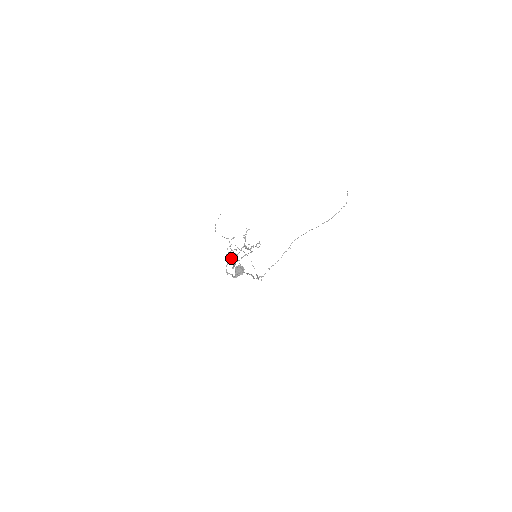
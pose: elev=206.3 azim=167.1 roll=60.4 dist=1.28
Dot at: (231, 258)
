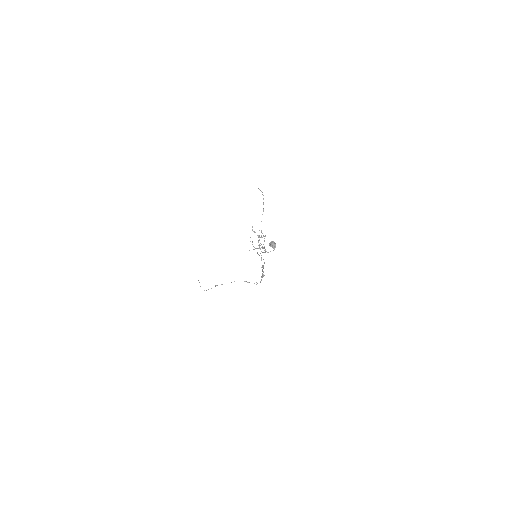
Dot at: occluded
